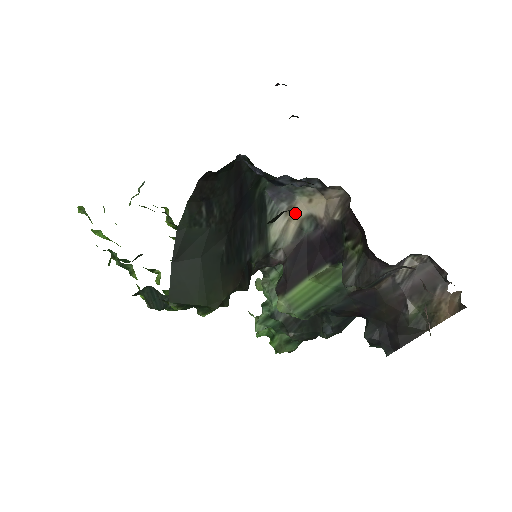
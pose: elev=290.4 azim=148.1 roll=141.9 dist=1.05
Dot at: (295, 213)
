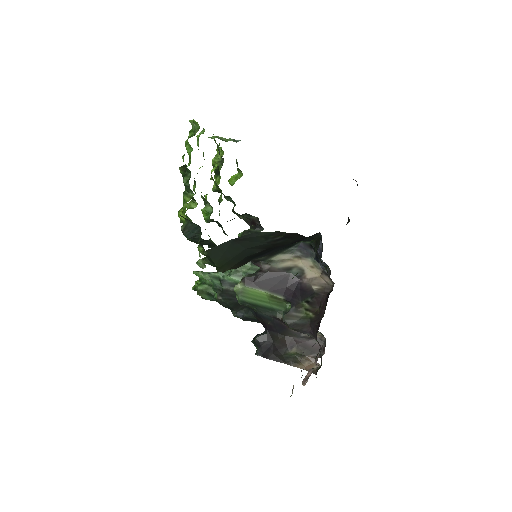
Dot at: (298, 261)
